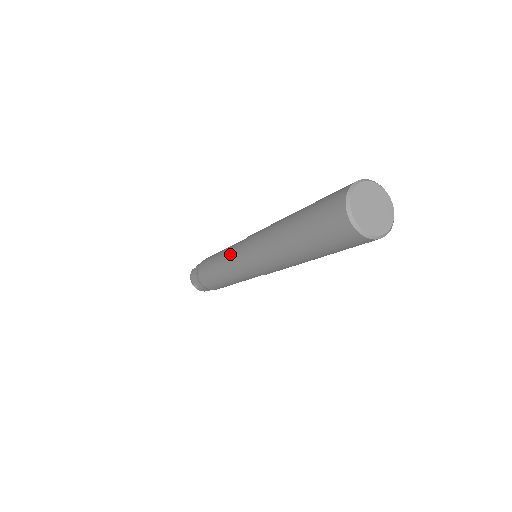
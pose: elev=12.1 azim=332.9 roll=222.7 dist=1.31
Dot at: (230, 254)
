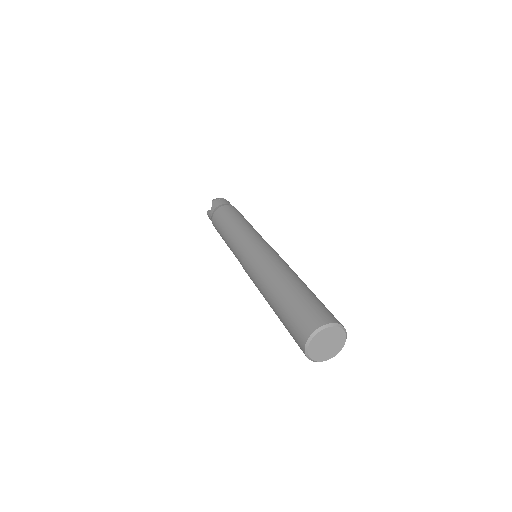
Dot at: (236, 257)
